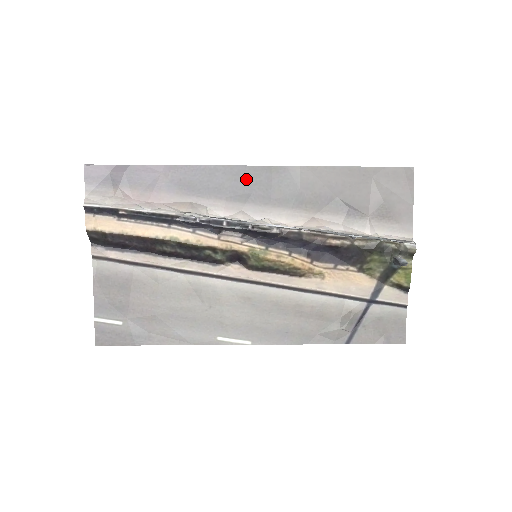
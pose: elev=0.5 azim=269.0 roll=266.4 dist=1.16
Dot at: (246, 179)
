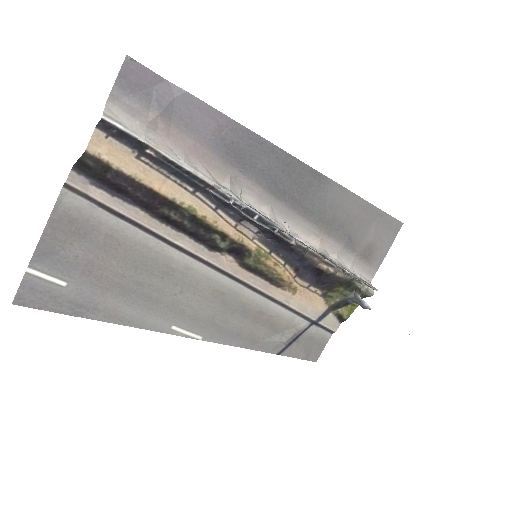
Dot at: (292, 174)
